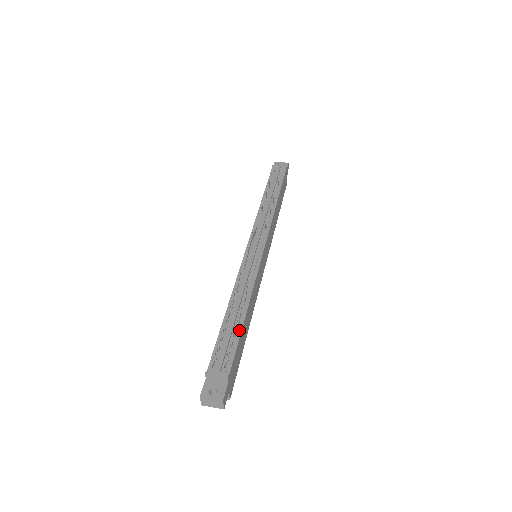
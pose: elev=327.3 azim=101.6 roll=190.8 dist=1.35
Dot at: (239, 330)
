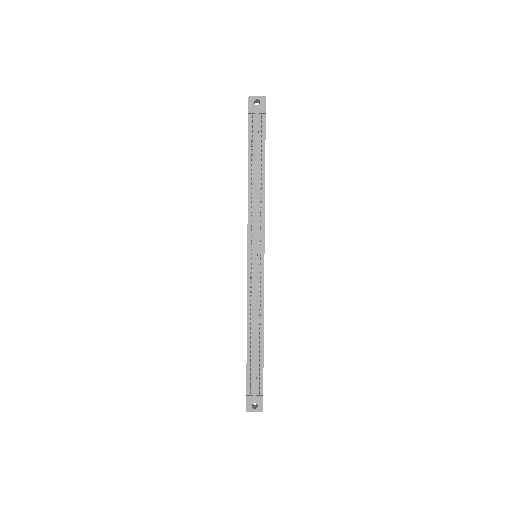
Dot at: (262, 354)
